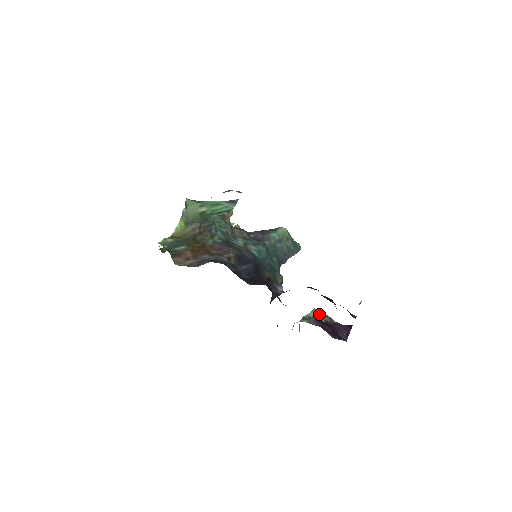
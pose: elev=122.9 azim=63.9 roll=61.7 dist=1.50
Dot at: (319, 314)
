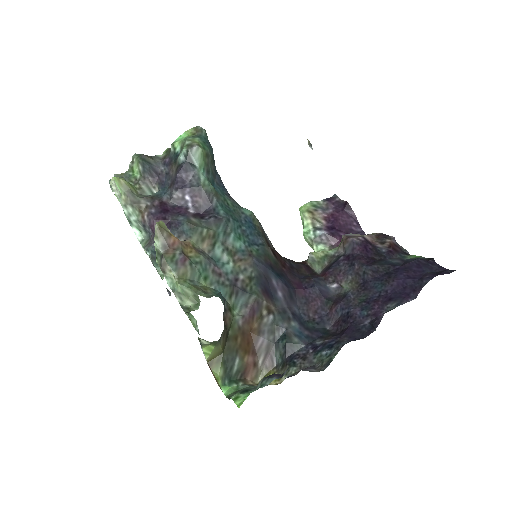
Dot at: (313, 217)
